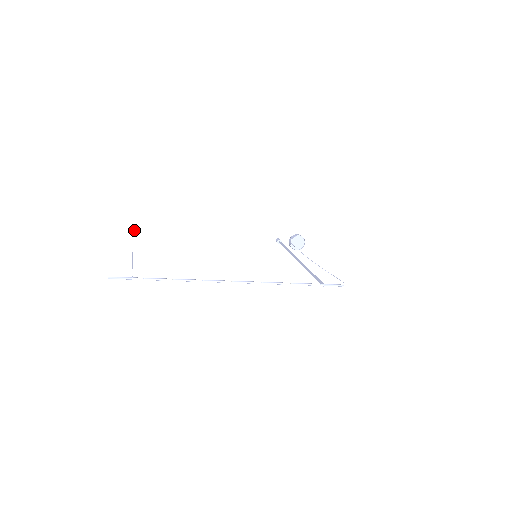
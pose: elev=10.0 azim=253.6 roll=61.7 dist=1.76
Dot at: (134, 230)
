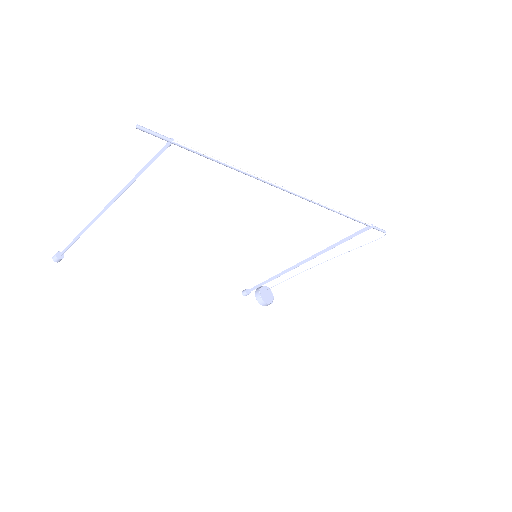
Dot at: (61, 253)
